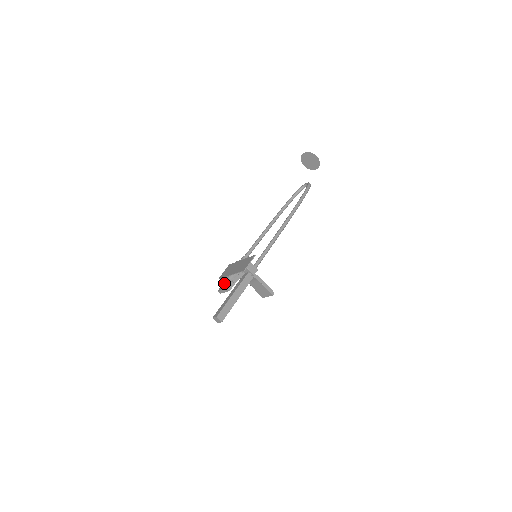
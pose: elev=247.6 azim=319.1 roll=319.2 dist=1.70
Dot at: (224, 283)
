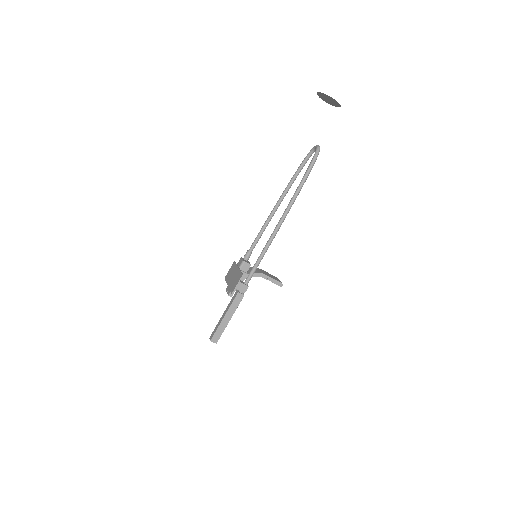
Dot at: occluded
